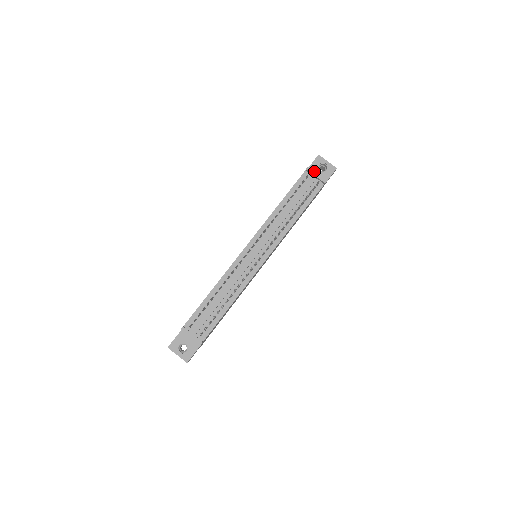
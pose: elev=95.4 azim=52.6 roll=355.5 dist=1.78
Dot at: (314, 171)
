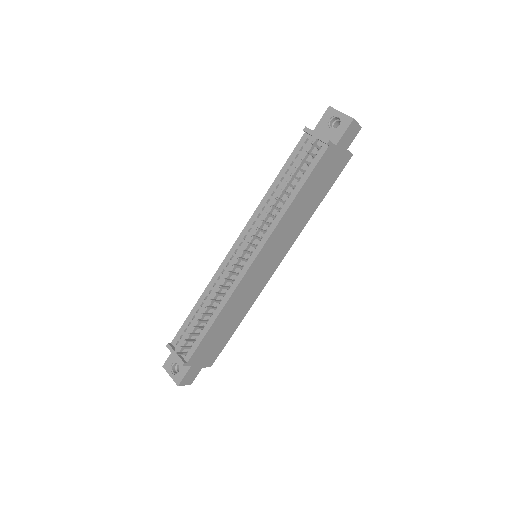
Dot at: (322, 130)
